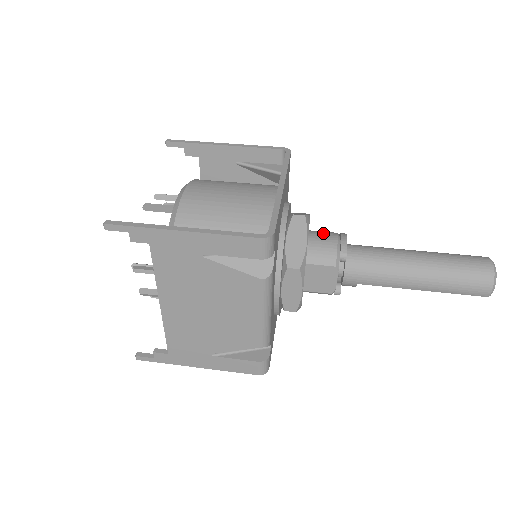
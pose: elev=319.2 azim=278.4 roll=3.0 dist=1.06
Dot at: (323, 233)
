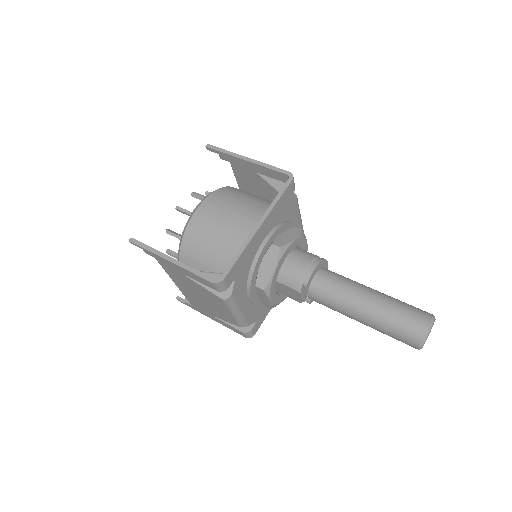
Dot at: (300, 258)
